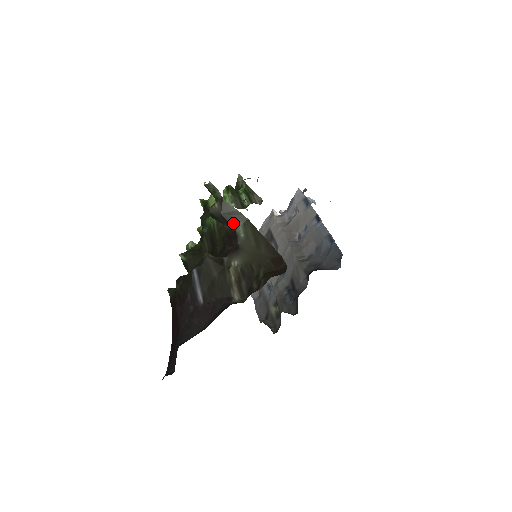
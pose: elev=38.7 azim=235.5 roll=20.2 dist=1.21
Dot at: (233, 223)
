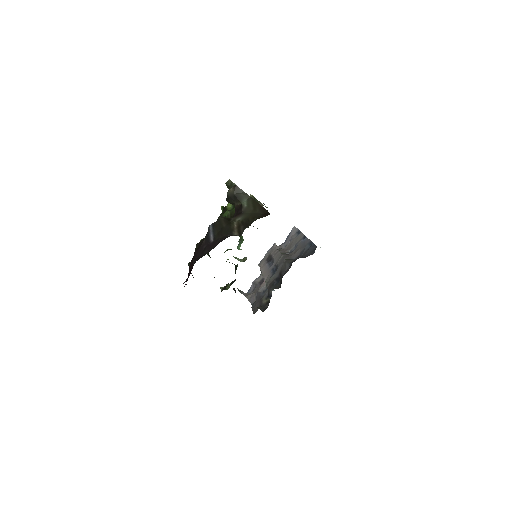
Dot at: (241, 199)
